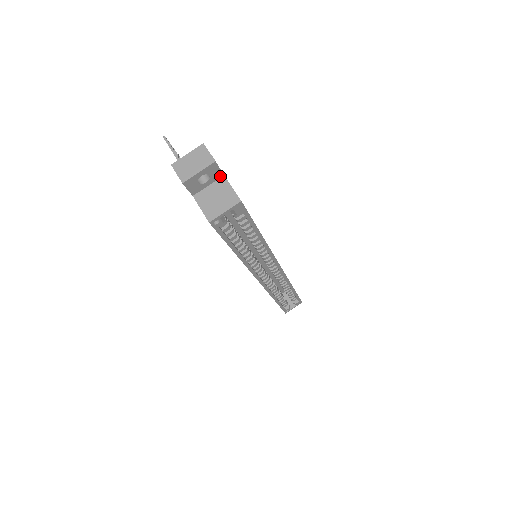
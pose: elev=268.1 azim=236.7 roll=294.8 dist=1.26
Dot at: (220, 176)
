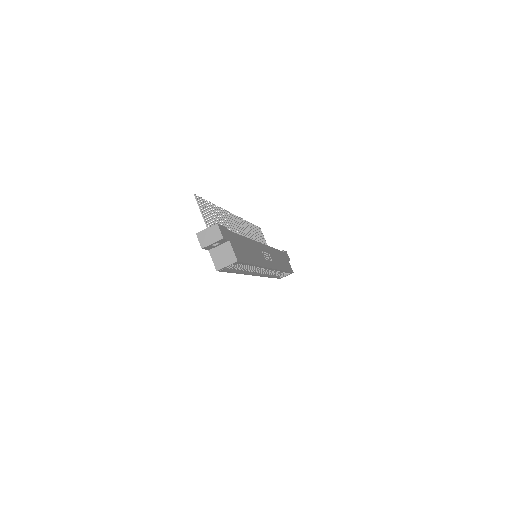
Dot at: (227, 241)
